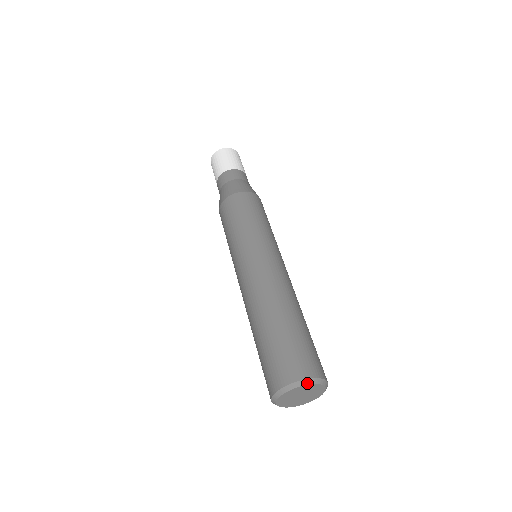
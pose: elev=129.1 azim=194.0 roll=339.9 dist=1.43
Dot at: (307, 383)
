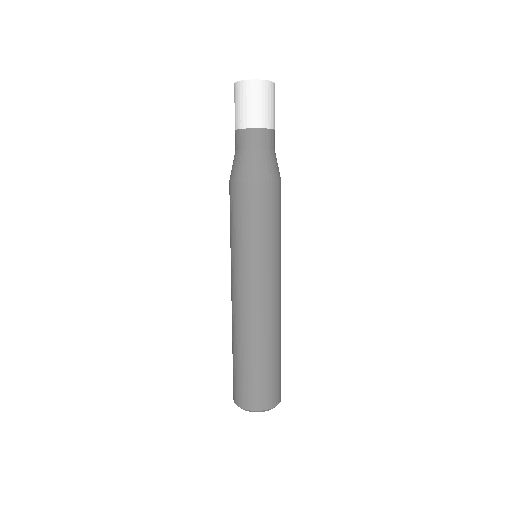
Dot at: occluded
